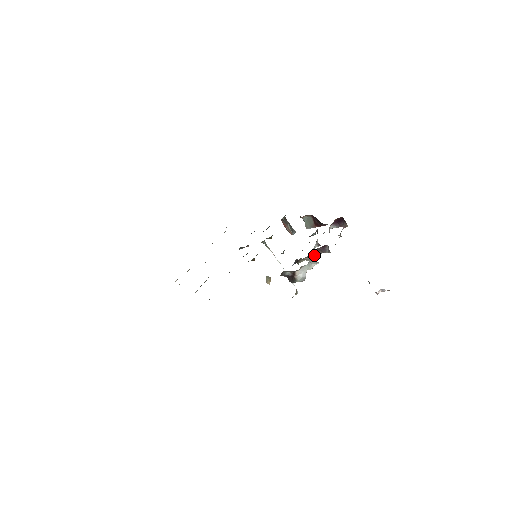
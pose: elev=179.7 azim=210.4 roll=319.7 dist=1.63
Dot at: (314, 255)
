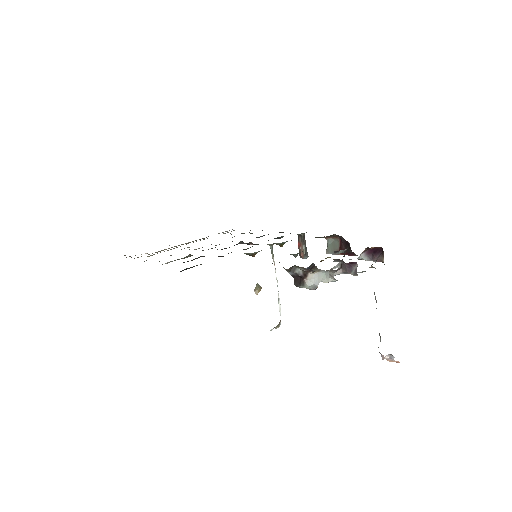
Dot at: (334, 271)
